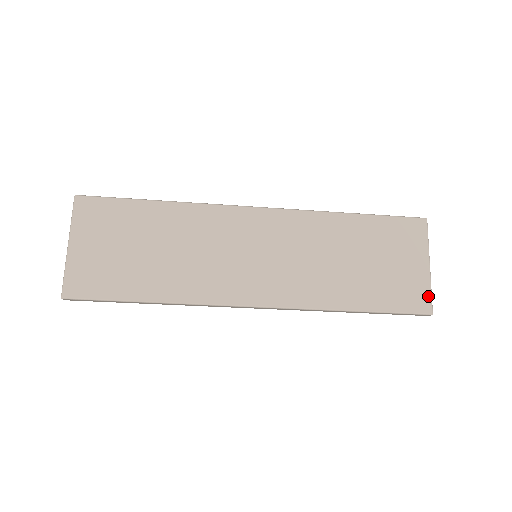
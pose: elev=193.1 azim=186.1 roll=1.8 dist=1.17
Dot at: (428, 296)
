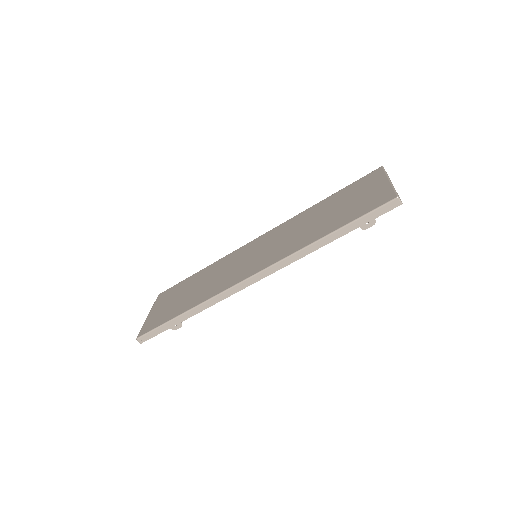
Dot at: (391, 192)
